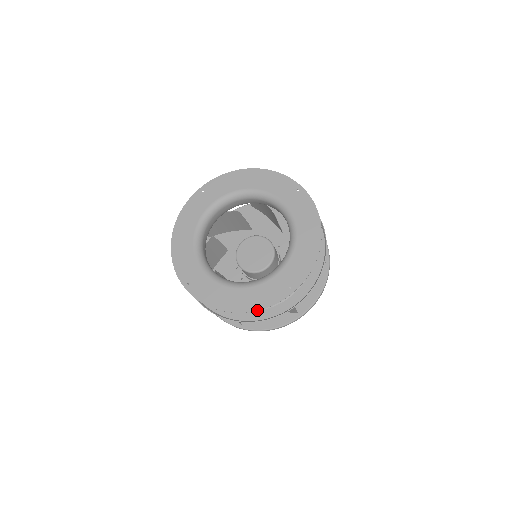
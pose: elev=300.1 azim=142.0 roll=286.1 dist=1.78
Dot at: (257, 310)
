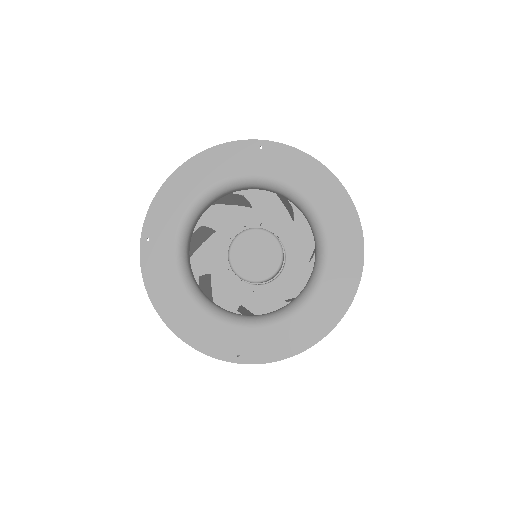
Dot at: occluded
